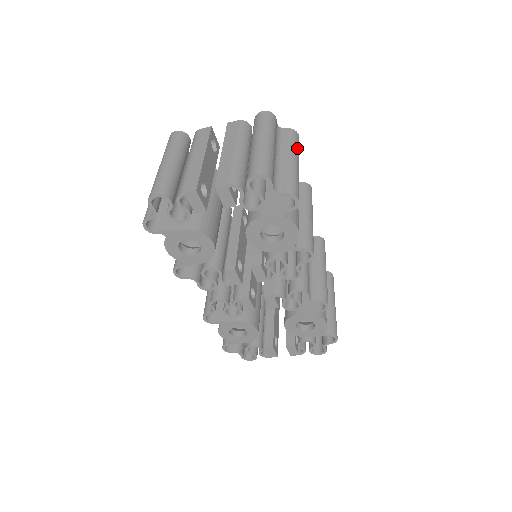
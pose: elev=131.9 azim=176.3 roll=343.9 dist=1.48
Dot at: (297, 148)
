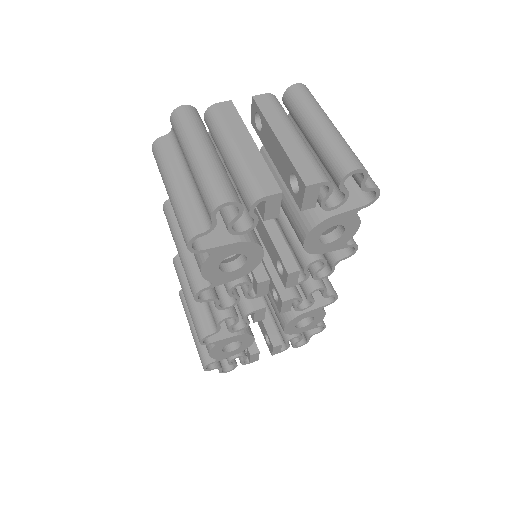
Dot at: occluded
